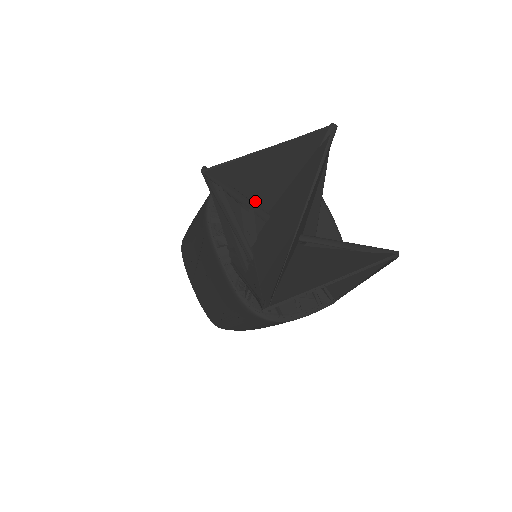
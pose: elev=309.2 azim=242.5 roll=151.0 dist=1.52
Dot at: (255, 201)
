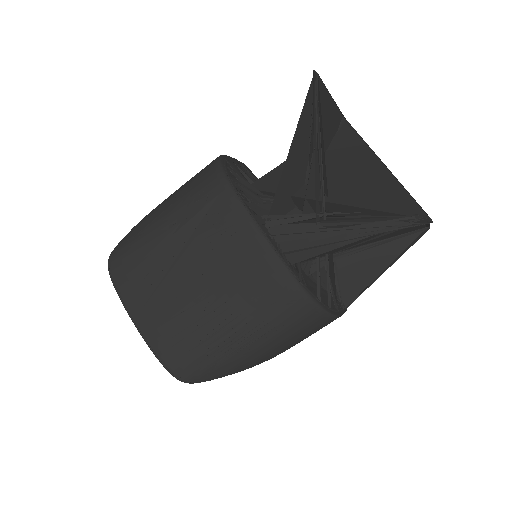
Dot at: occluded
